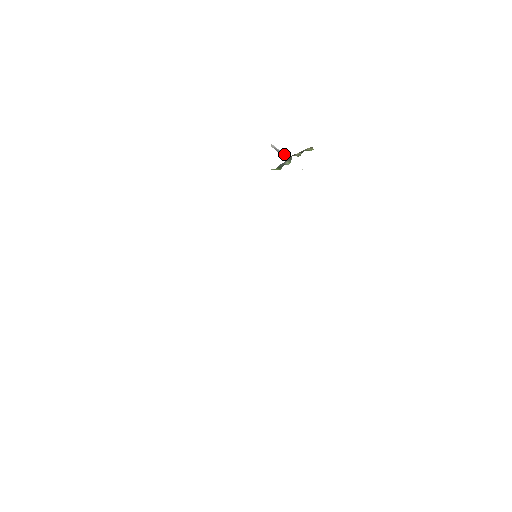
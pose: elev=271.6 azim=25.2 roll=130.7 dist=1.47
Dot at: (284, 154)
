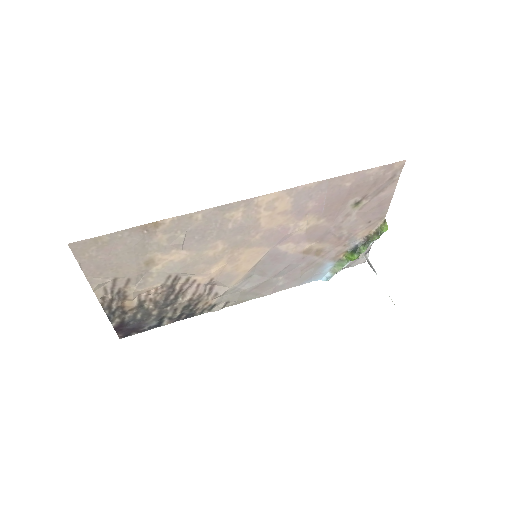
Dot at: (376, 273)
